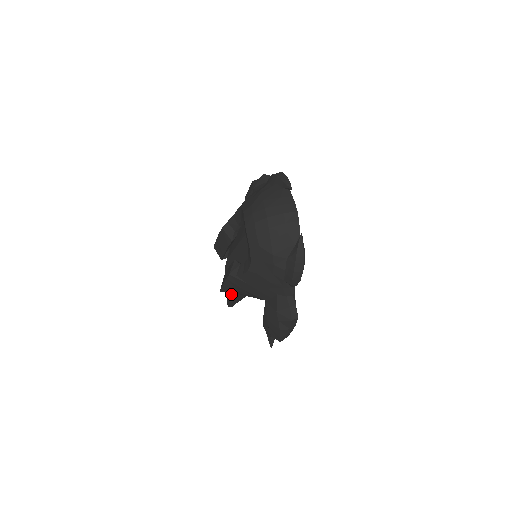
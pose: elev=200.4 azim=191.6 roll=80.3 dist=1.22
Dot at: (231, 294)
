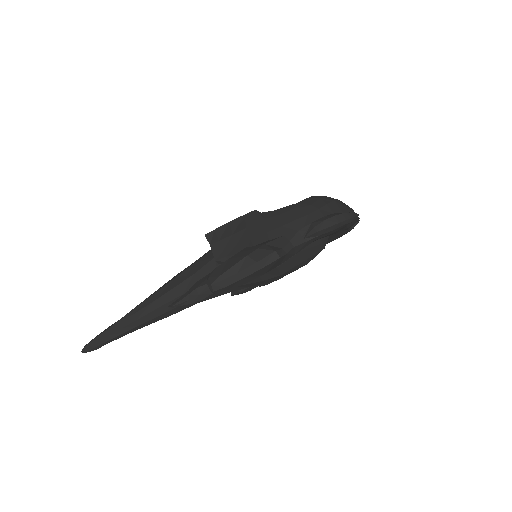
Dot at: (158, 292)
